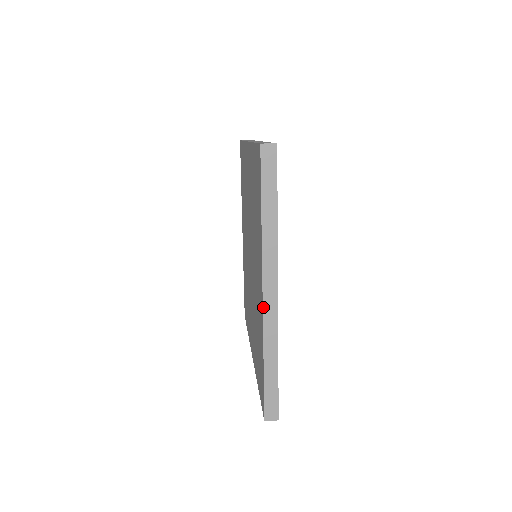
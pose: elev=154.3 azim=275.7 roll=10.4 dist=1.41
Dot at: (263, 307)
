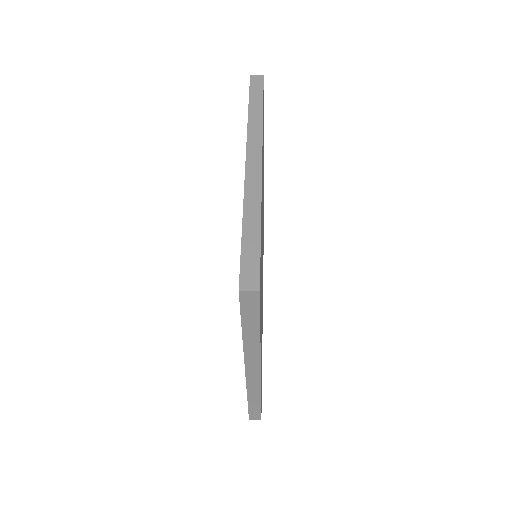
Dot at: (246, 377)
